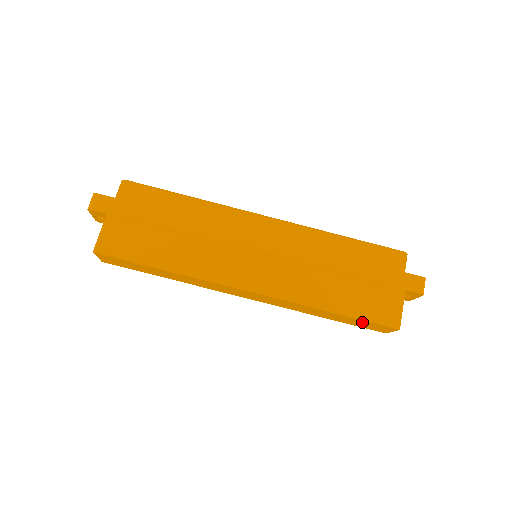
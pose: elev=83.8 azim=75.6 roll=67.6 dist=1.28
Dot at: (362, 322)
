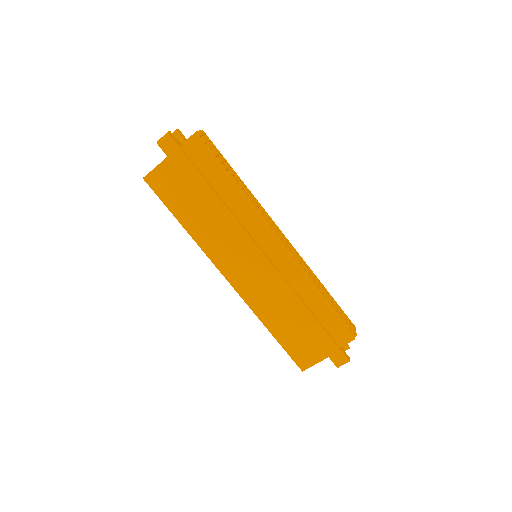
Dot at: occluded
